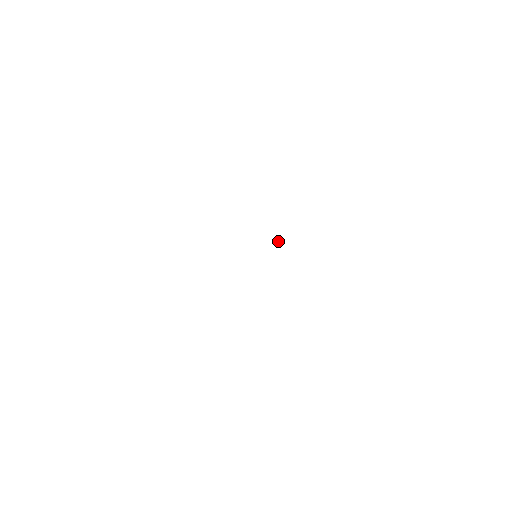
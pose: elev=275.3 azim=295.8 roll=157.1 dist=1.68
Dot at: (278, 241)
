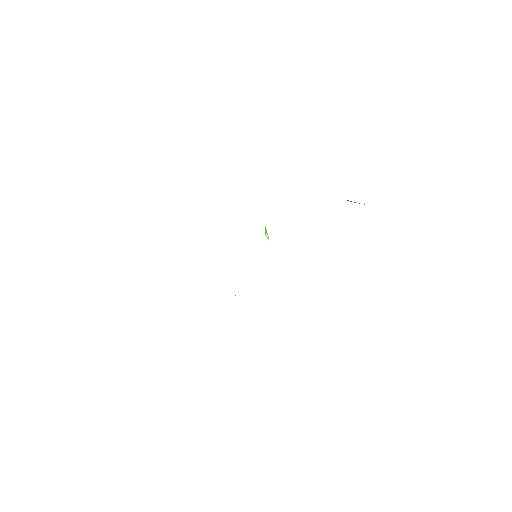
Dot at: occluded
